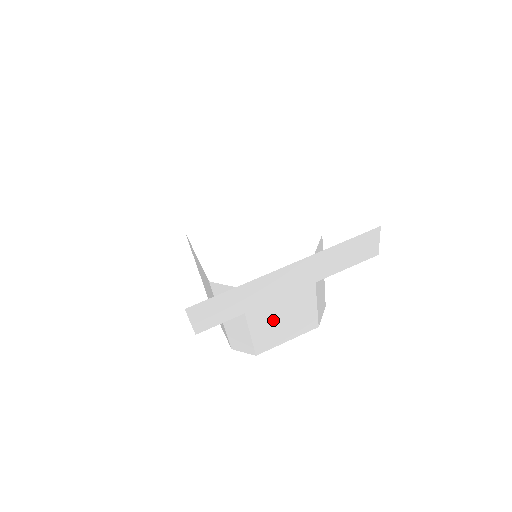
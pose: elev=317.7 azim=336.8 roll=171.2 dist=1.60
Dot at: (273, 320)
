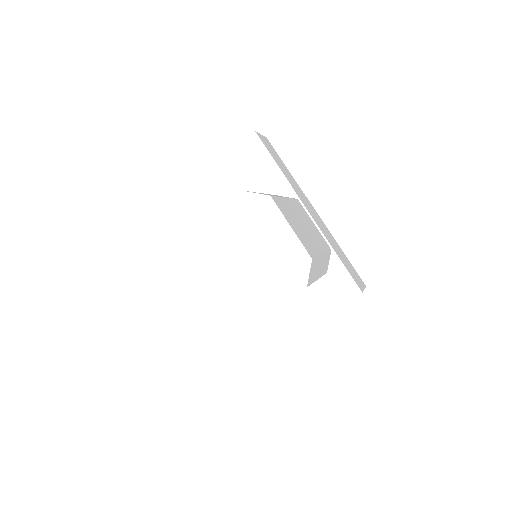
Dot at: occluded
